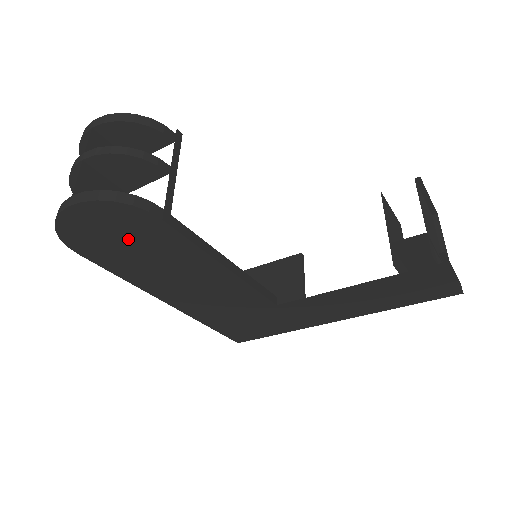
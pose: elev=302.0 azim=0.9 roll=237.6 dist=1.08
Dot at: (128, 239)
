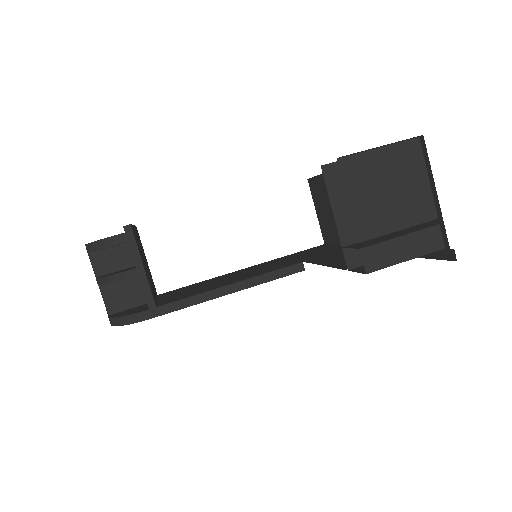
Dot at: occluded
